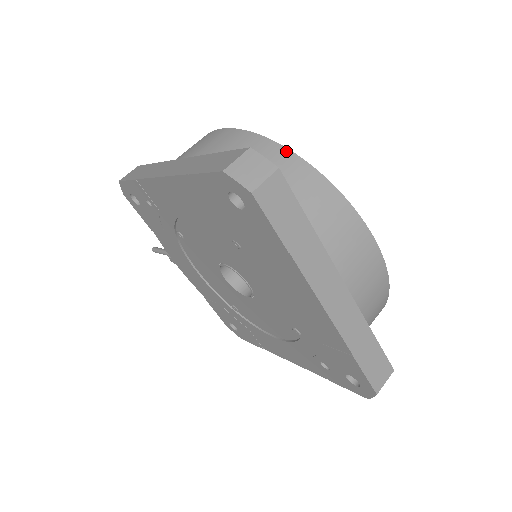
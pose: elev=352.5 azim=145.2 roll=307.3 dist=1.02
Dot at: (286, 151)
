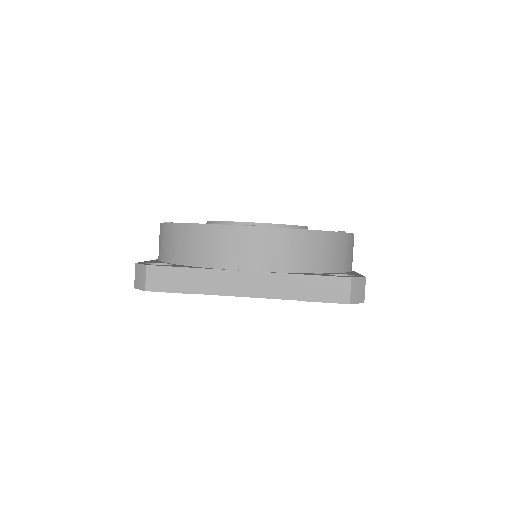
Dot at: (170, 226)
